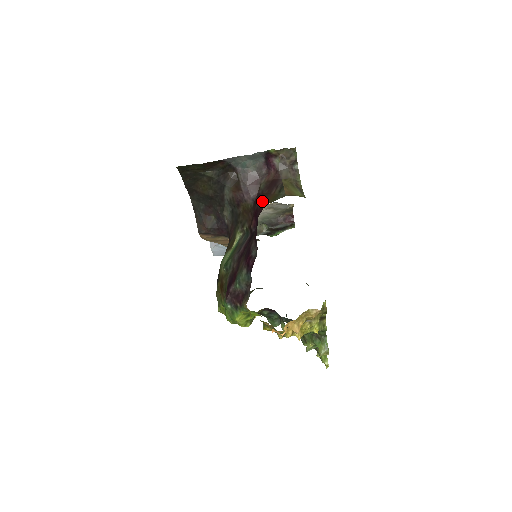
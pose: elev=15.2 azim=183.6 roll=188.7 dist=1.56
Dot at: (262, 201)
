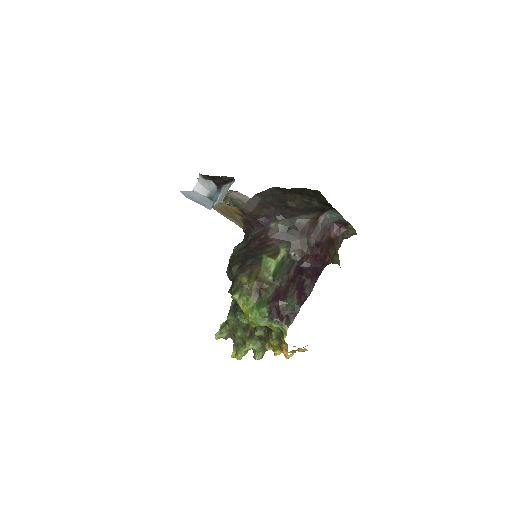
Dot at: (325, 253)
